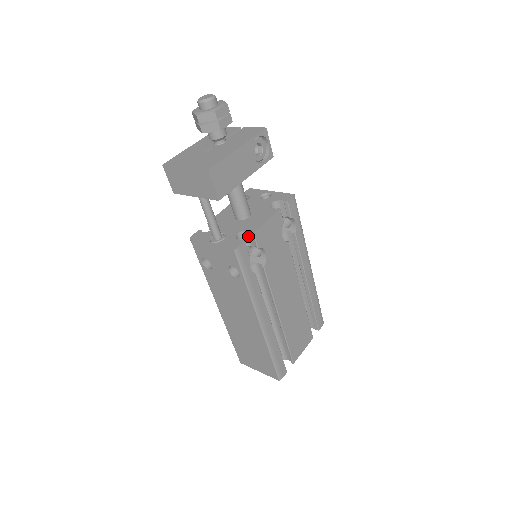
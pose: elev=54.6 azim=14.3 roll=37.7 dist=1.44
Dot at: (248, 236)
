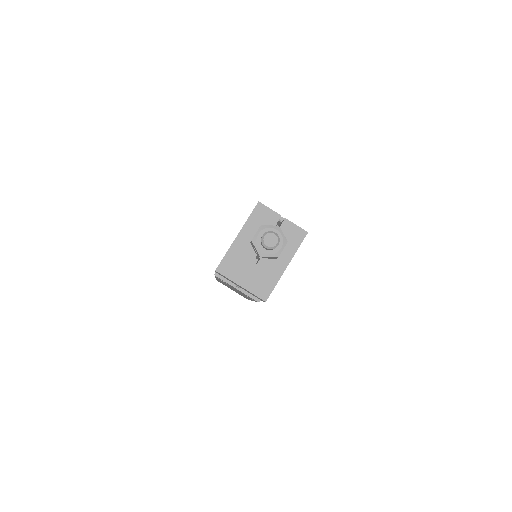
Dot at: occluded
